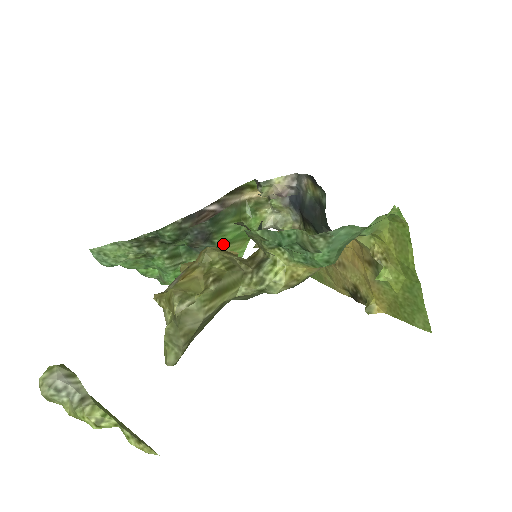
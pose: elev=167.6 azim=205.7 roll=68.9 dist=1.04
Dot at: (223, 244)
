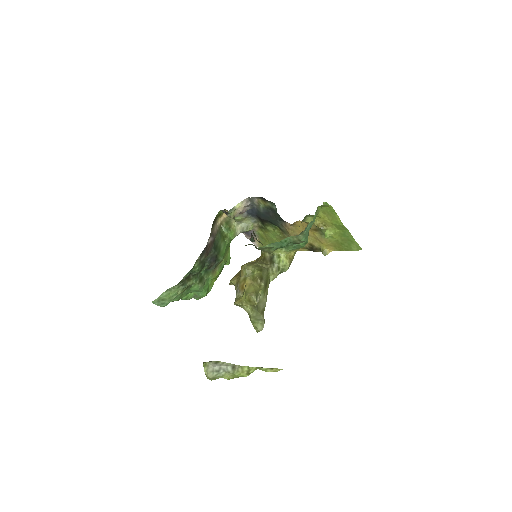
Dot at: (223, 258)
